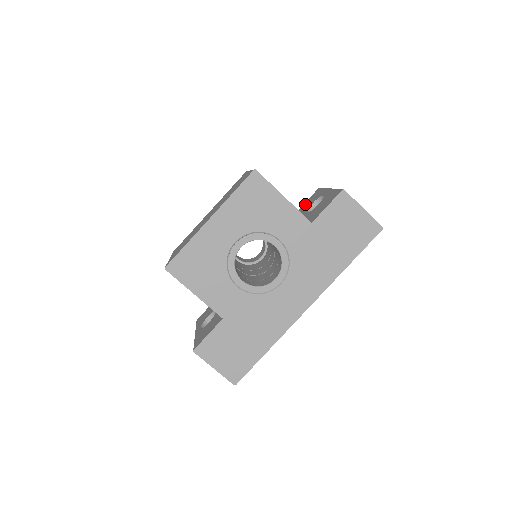
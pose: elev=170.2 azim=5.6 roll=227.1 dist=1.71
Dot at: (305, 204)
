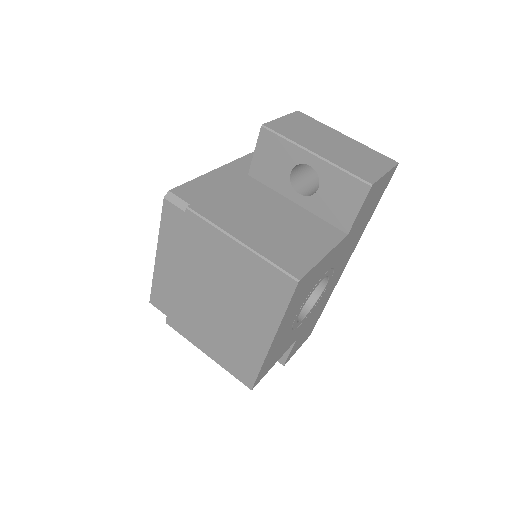
Dot at: (261, 162)
